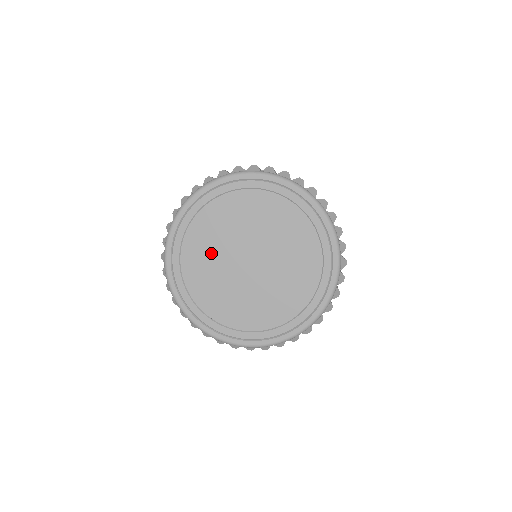
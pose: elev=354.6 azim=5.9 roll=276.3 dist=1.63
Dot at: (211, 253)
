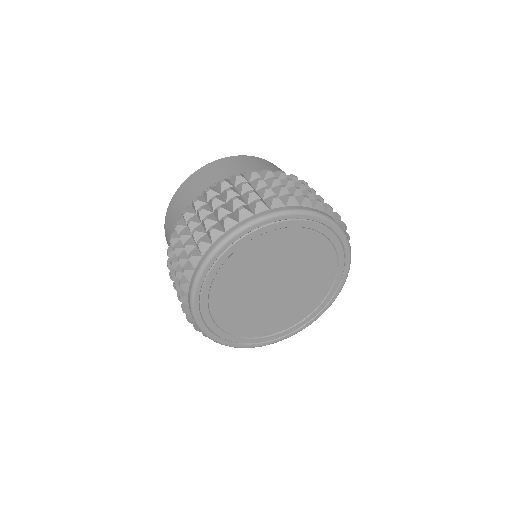
Dot at: (258, 264)
